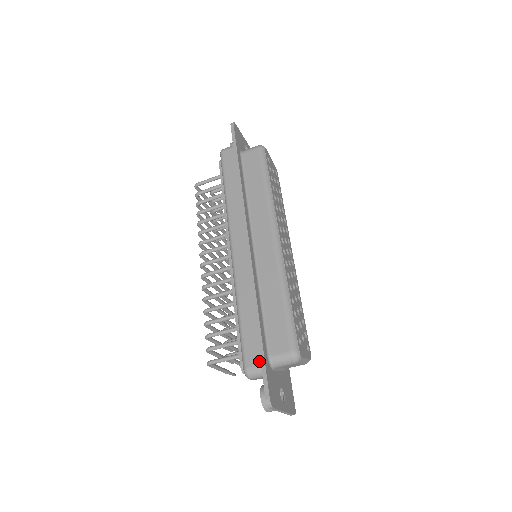
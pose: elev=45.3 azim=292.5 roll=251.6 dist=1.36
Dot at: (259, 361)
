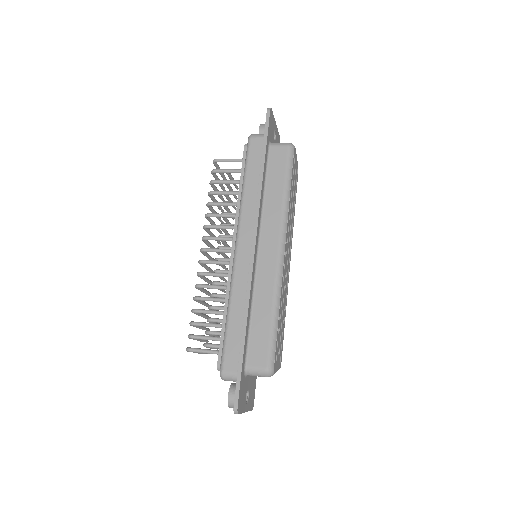
Dot at: (236, 369)
